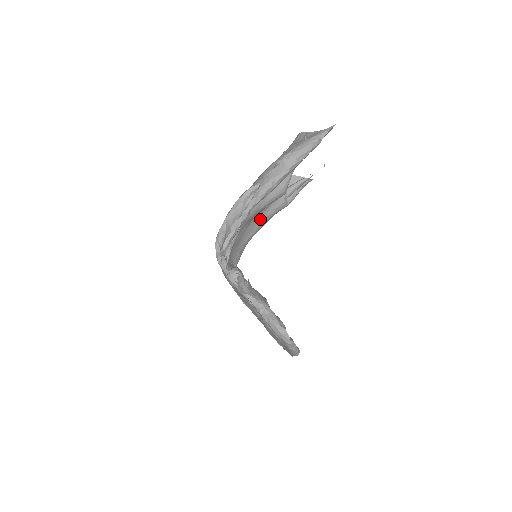
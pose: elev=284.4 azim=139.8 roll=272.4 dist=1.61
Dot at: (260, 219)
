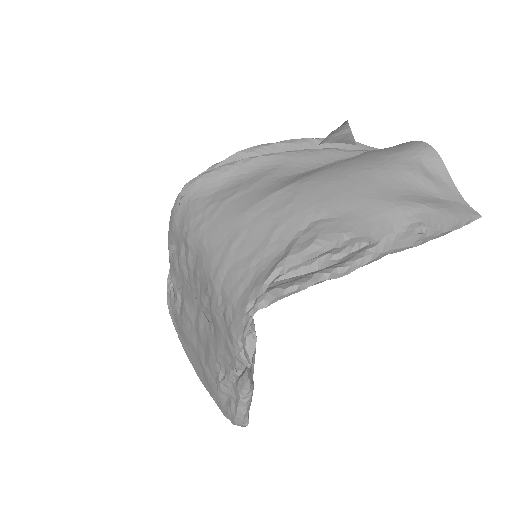
Dot at: occluded
